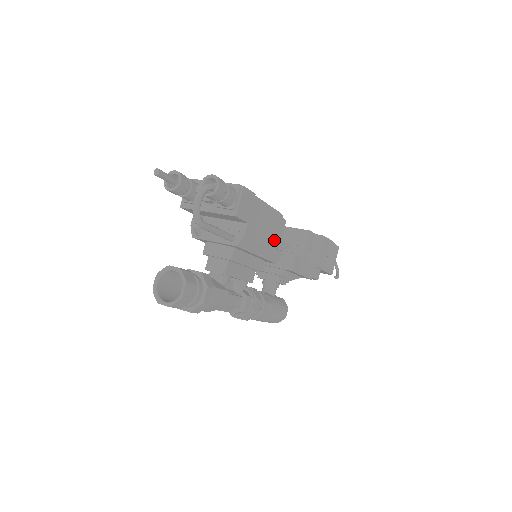
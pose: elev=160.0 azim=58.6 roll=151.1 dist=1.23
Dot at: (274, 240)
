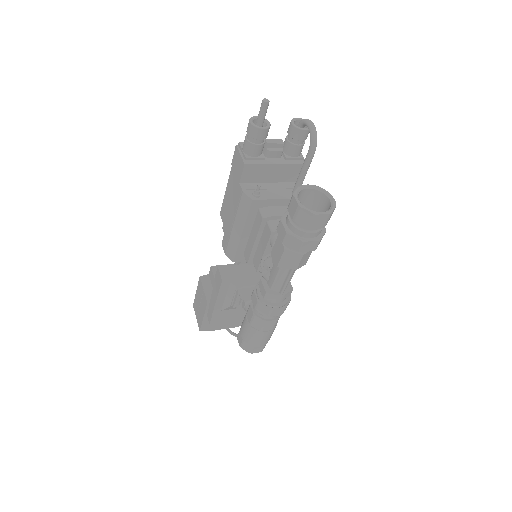
Dot at: occluded
